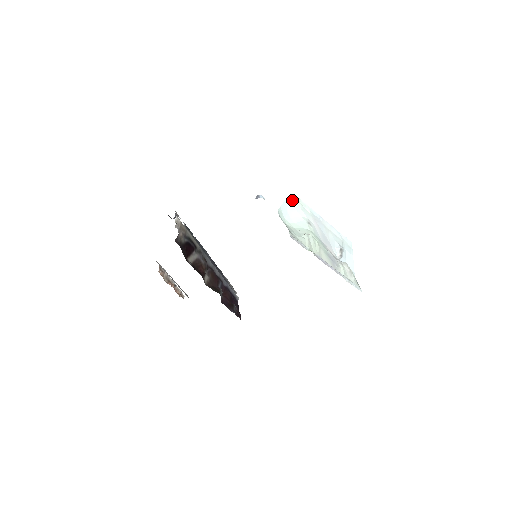
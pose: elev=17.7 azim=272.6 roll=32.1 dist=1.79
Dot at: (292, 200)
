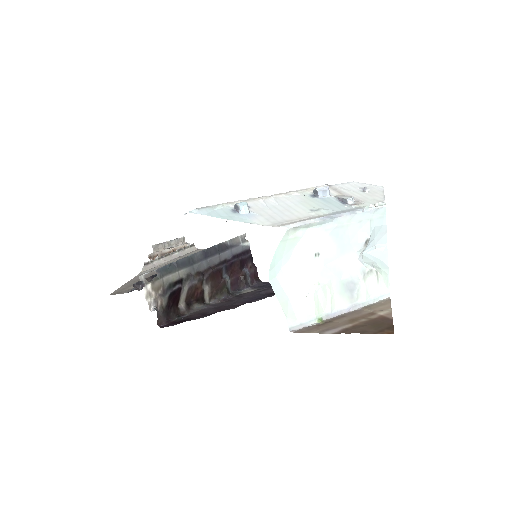
Dot at: (286, 239)
